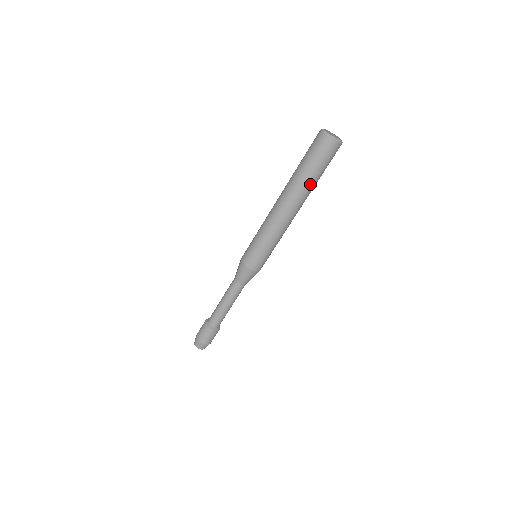
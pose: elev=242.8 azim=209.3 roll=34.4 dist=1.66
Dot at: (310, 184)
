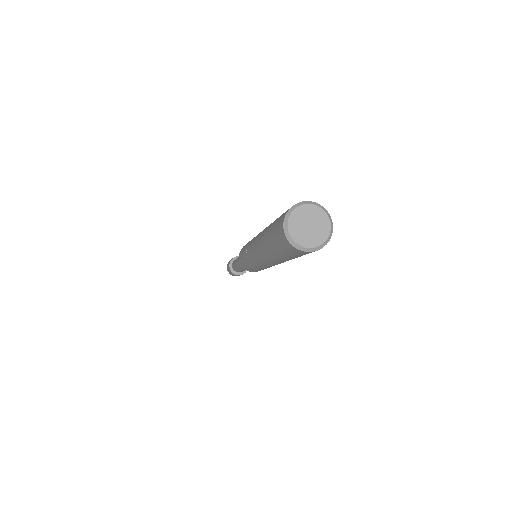
Dot at: (275, 257)
